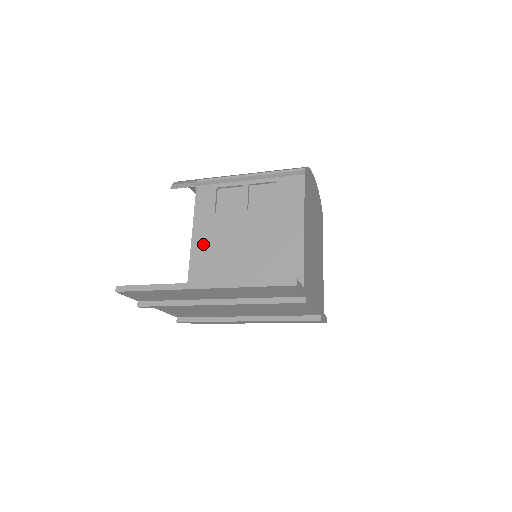
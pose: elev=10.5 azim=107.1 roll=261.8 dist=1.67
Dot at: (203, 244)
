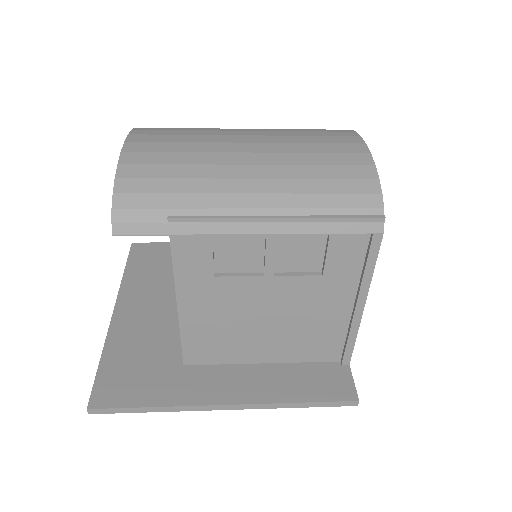
Dot at: (200, 316)
